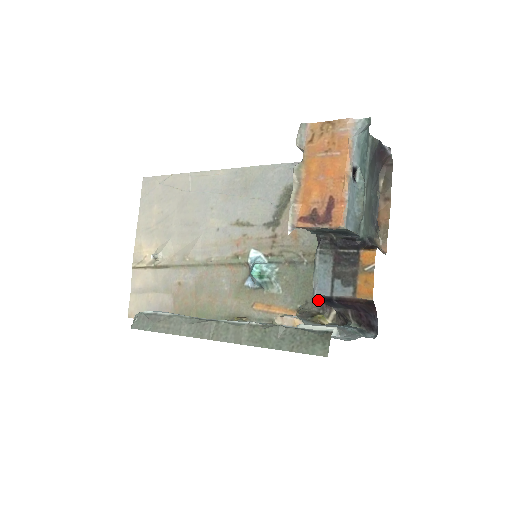
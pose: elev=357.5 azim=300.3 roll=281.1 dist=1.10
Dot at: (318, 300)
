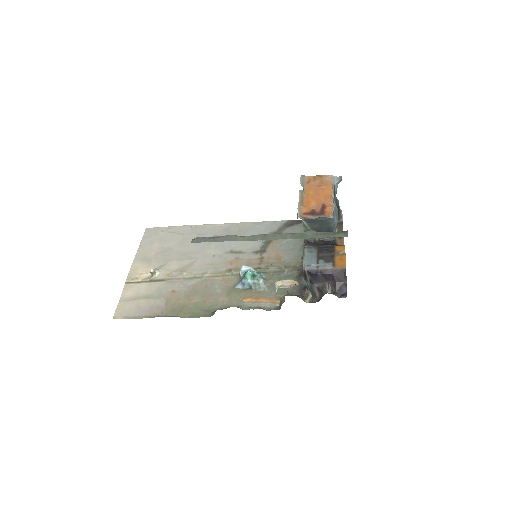
Dot at: (298, 290)
